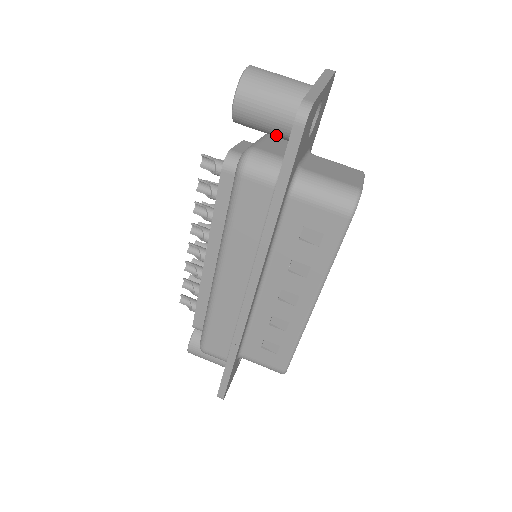
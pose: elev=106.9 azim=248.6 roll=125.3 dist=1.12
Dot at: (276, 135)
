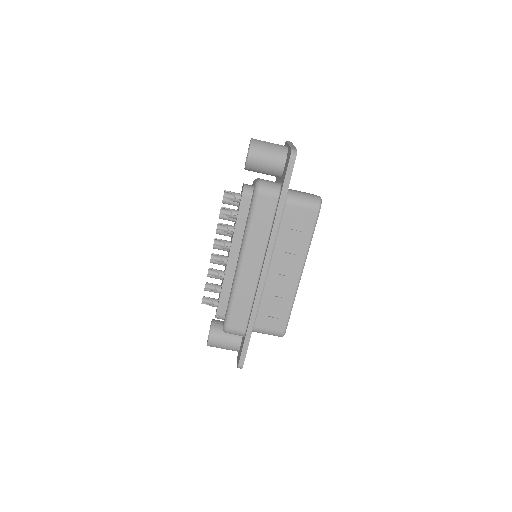
Dot at: (271, 173)
